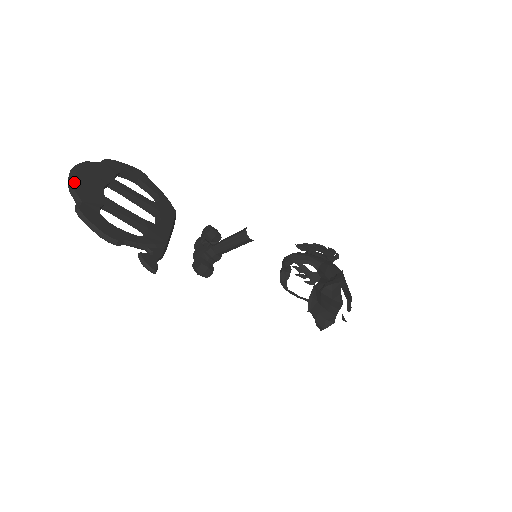
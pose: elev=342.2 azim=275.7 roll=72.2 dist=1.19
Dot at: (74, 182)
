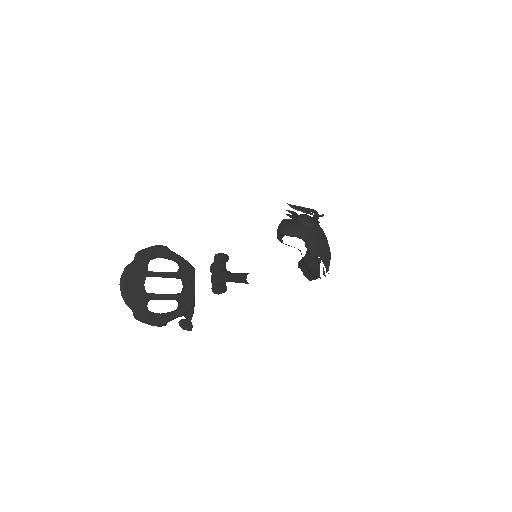
Dot at: (126, 295)
